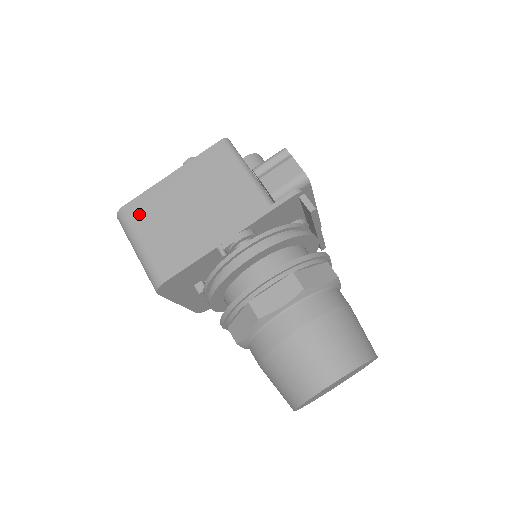
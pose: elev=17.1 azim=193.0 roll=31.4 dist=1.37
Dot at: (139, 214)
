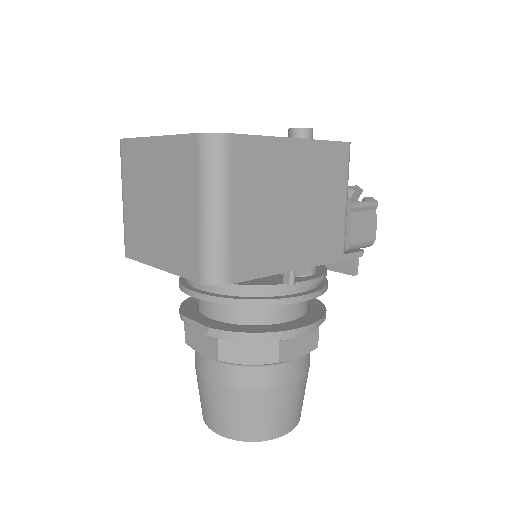
Dot at: (244, 164)
